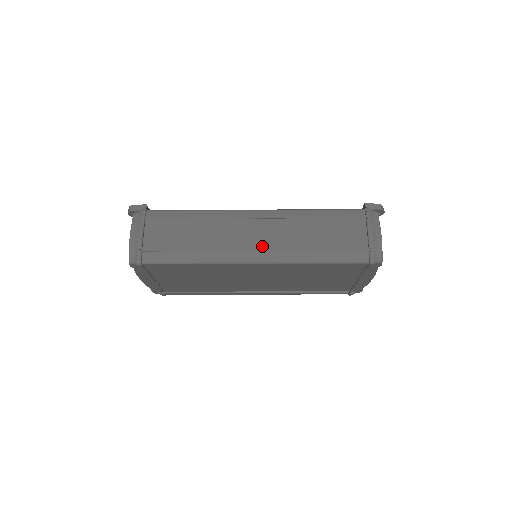
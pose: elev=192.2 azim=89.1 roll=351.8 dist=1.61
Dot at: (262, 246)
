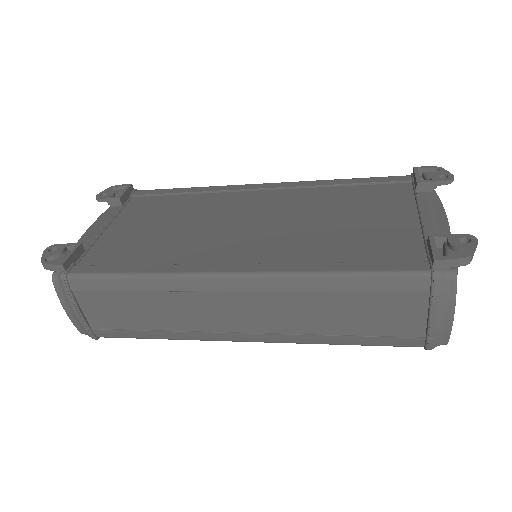
Dot at: (252, 327)
